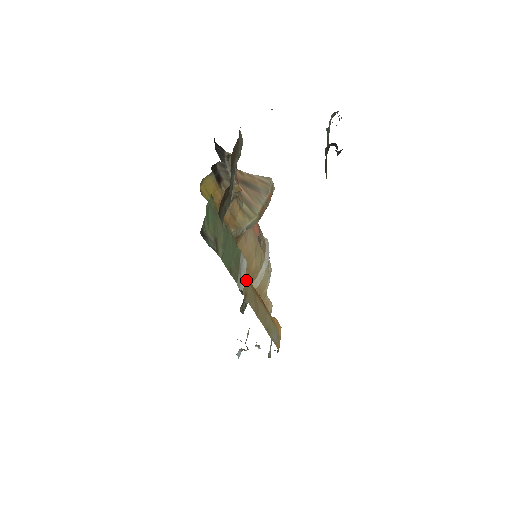
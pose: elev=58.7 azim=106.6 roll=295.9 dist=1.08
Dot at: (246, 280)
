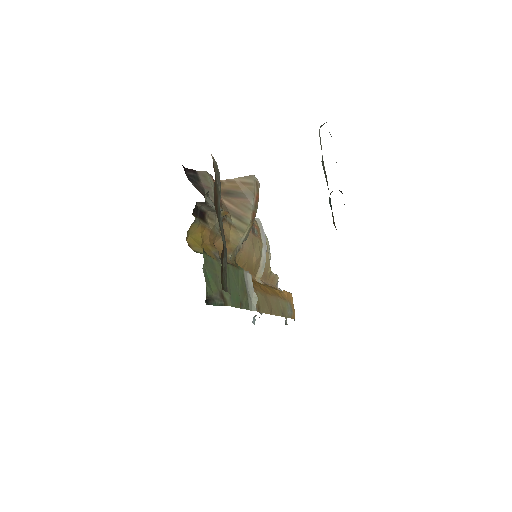
Dot at: (256, 297)
